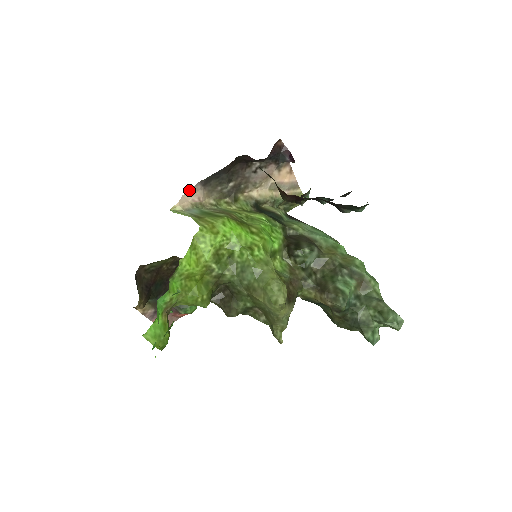
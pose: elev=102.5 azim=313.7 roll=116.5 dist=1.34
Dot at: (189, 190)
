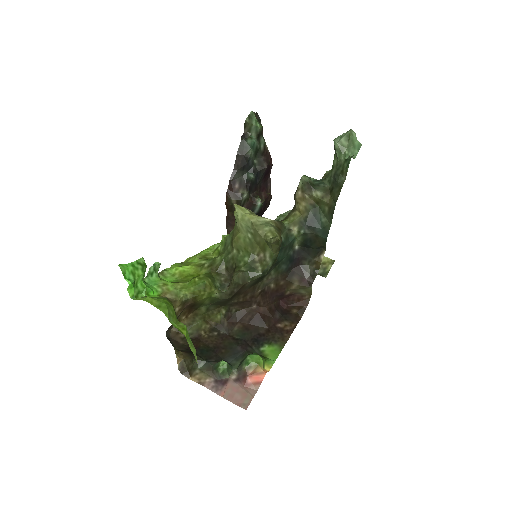
Dot at: occluded
